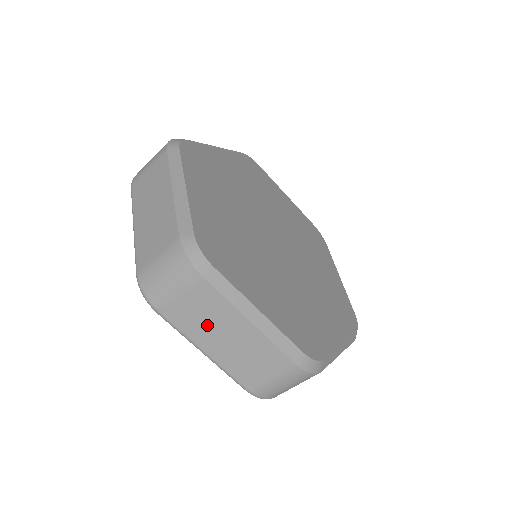
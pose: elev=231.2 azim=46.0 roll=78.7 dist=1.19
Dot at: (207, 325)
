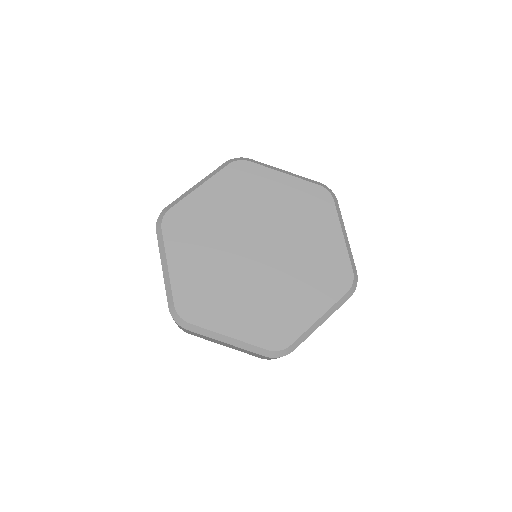
Dot at: (212, 340)
